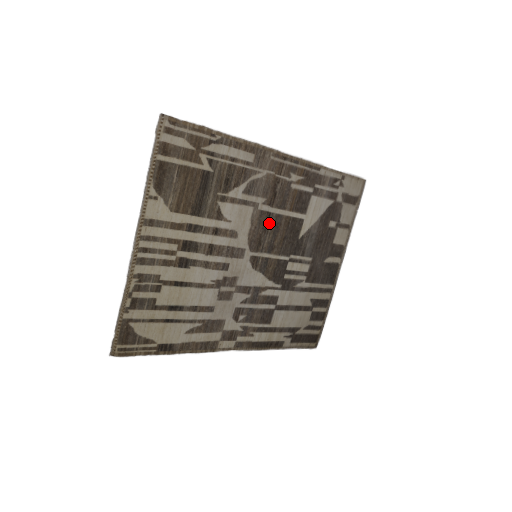
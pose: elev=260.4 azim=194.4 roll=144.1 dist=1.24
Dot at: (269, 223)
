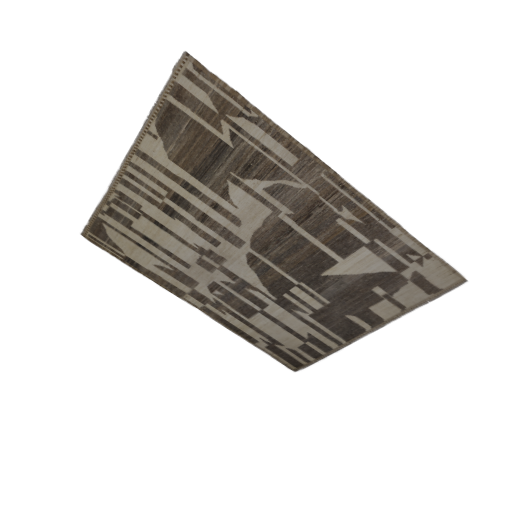
Dot at: (287, 237)
